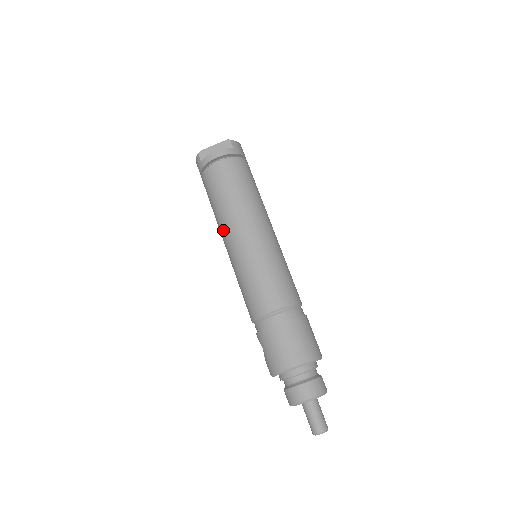
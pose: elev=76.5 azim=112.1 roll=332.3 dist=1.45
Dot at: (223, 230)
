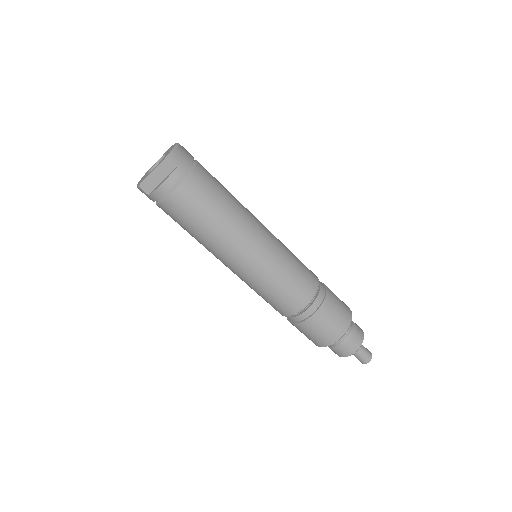
Dot at: (214, 255)
